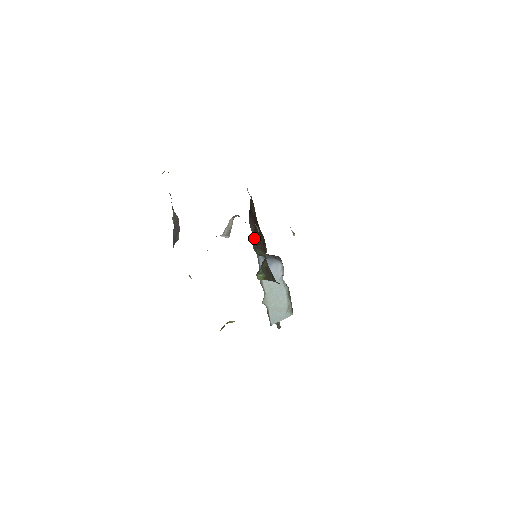
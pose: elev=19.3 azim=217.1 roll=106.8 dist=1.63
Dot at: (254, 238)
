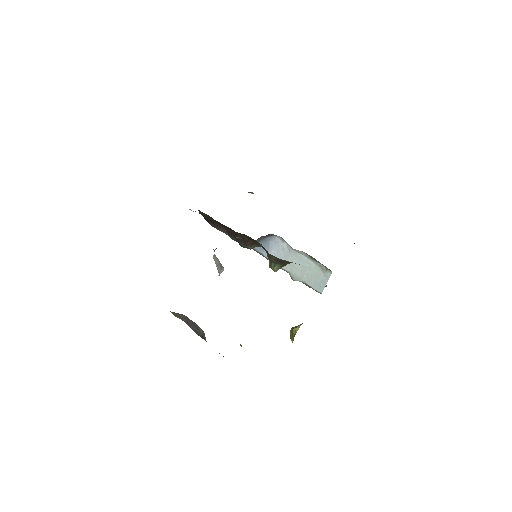
Dot at: (235, 239)
